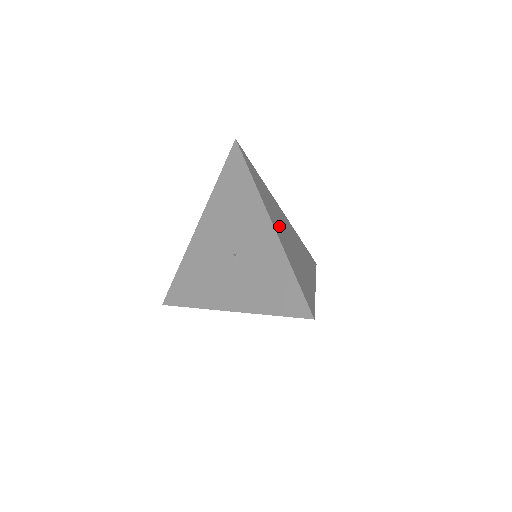
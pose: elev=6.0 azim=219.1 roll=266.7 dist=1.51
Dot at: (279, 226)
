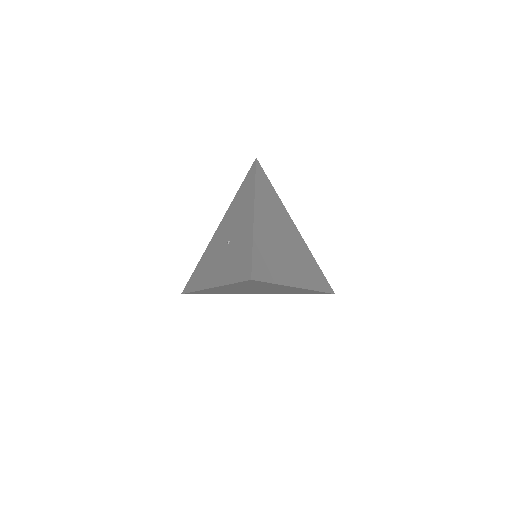
Dot at: (269, 223)
